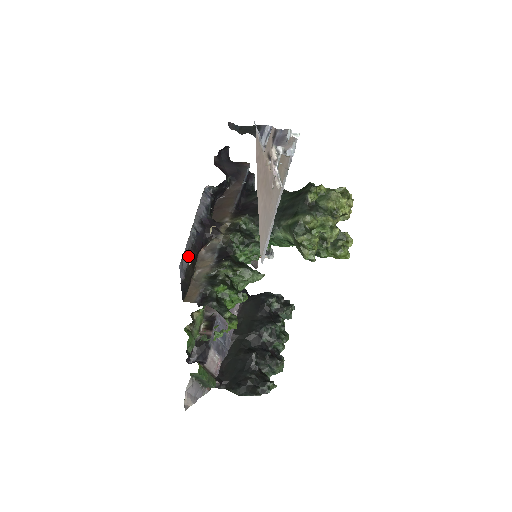
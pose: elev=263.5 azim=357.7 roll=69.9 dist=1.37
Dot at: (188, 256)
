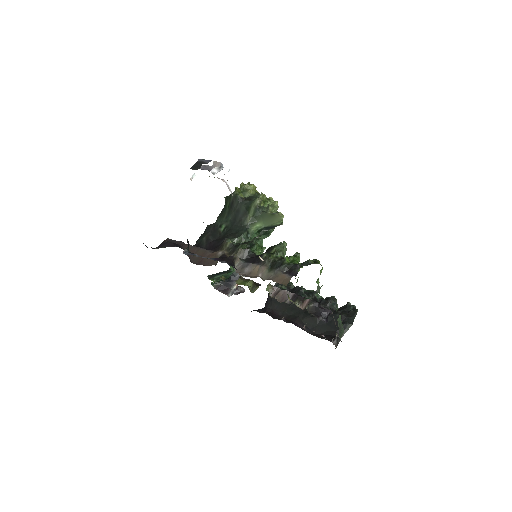
Dot at: occluded
